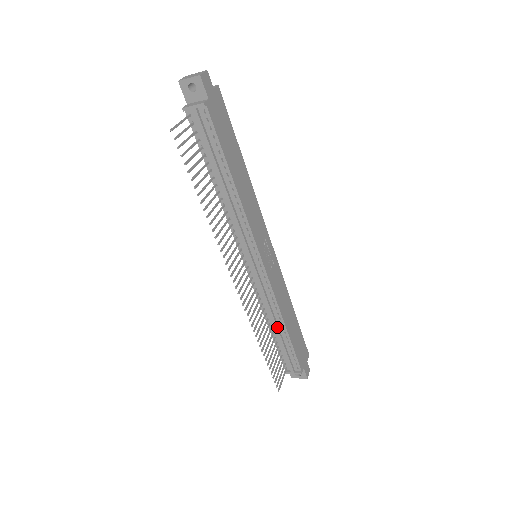
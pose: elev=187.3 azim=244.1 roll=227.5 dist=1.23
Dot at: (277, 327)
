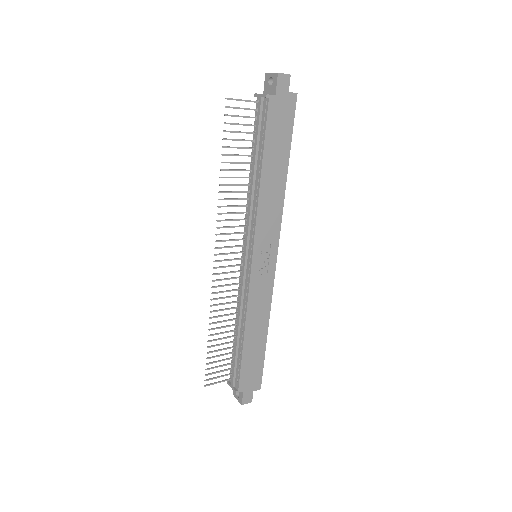
Dot at: (238, 331)
